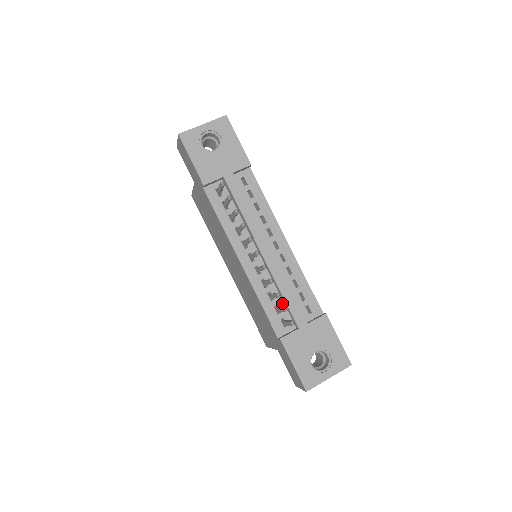
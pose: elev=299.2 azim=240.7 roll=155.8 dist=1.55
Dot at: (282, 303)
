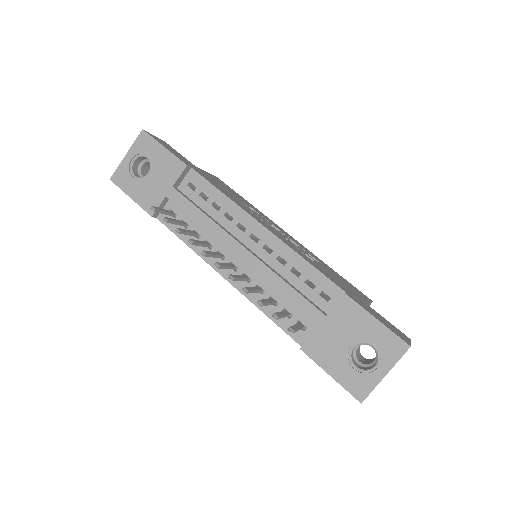
Dot at: (289, 303)
